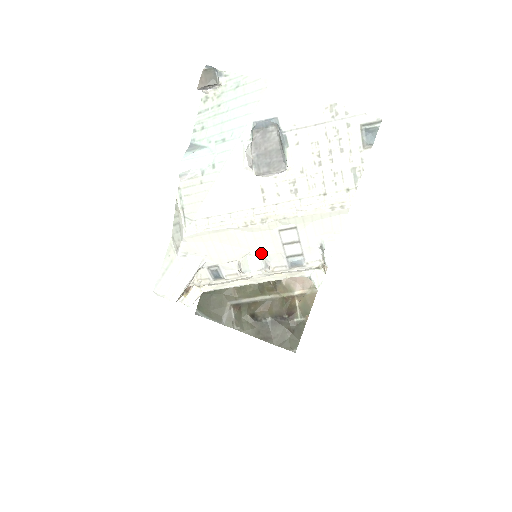
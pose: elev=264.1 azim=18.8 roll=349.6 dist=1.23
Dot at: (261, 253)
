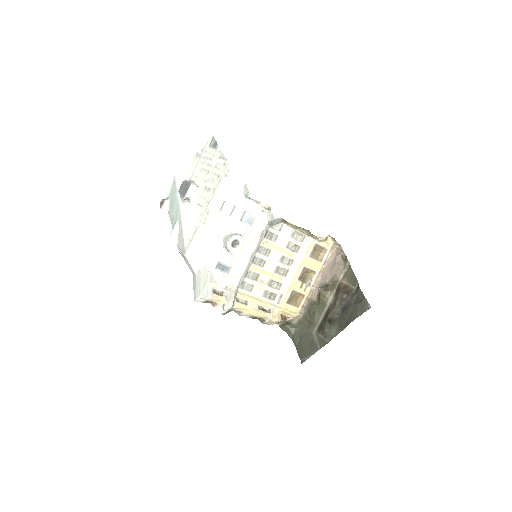
Dot at: (228, 232)
